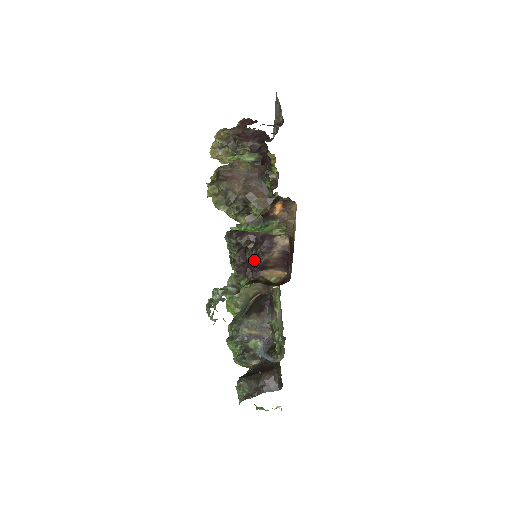
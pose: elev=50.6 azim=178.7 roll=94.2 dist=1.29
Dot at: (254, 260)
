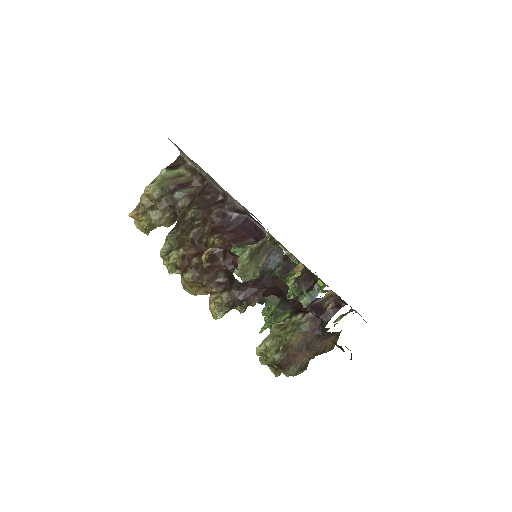
Dot at: occluded
